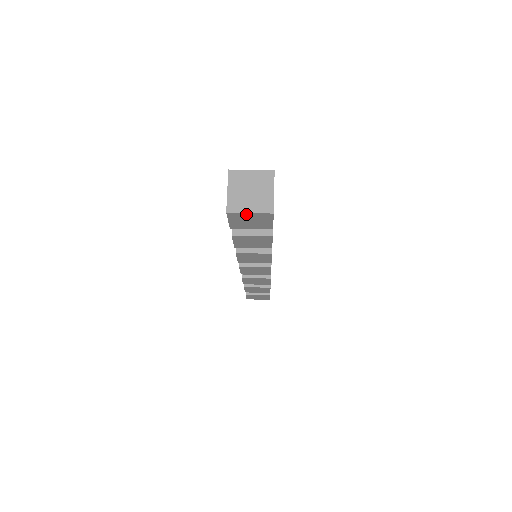
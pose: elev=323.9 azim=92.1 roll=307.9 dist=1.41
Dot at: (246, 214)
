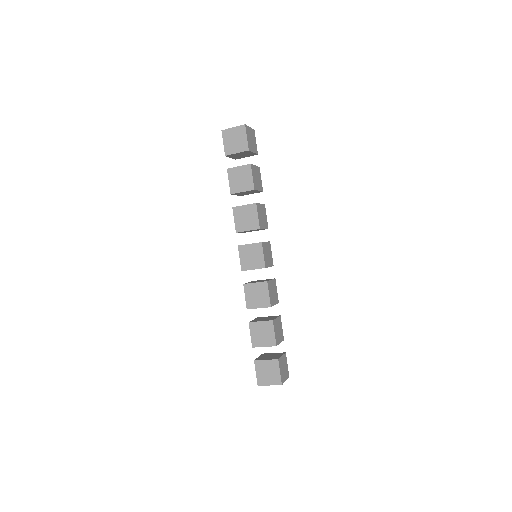
Dot at: (232, 130)
